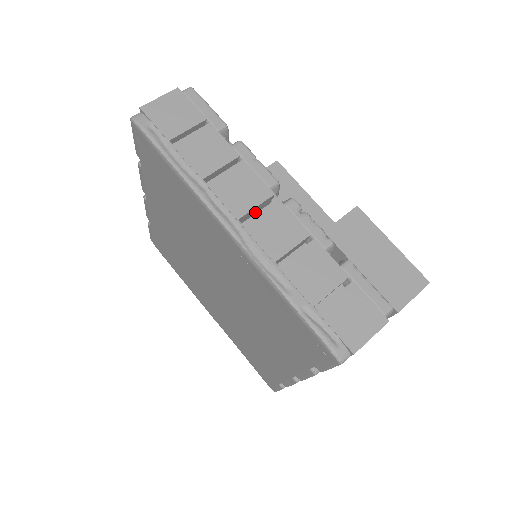
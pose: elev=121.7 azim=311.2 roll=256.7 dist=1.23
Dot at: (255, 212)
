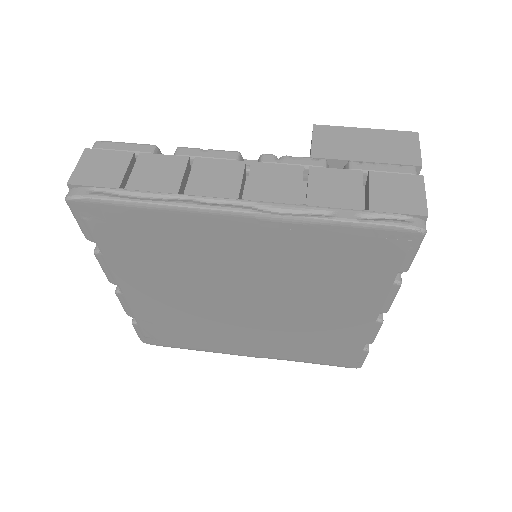
Dot at: (242, 189)
